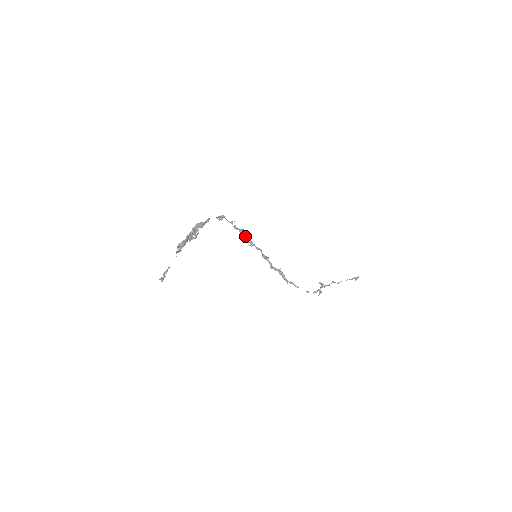
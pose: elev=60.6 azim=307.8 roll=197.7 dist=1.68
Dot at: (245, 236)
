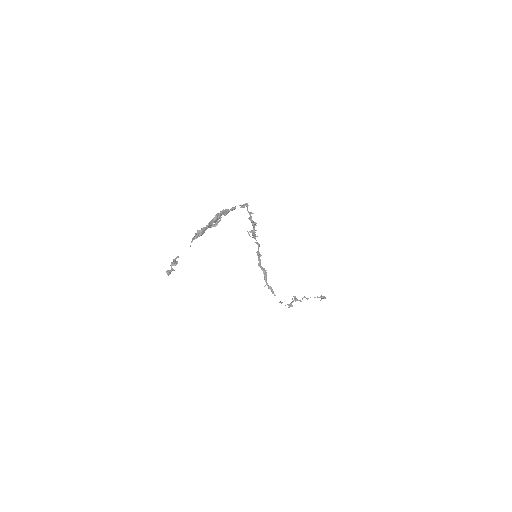
Dot at: (254, 230)
